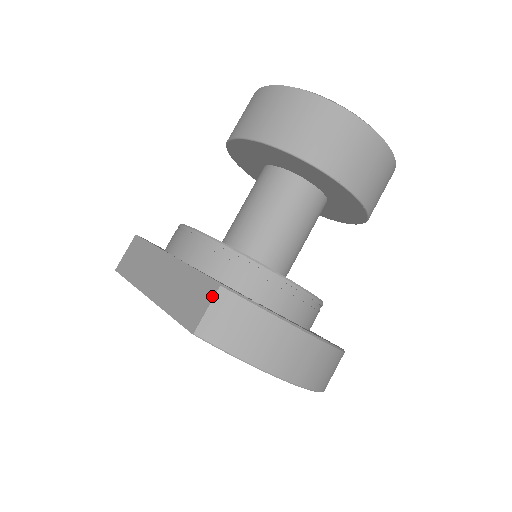
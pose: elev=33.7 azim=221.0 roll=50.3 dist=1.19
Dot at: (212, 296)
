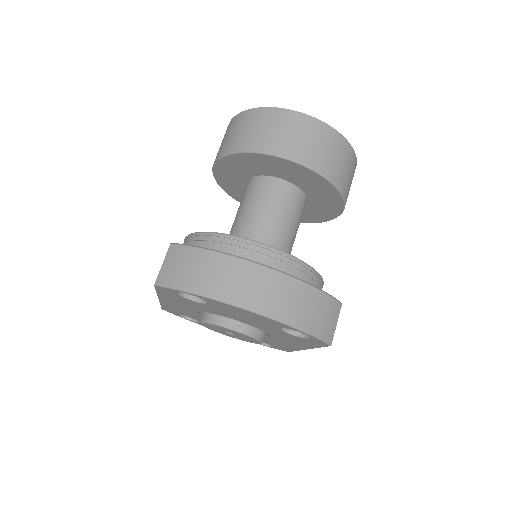
Dot at: (166, 254)
